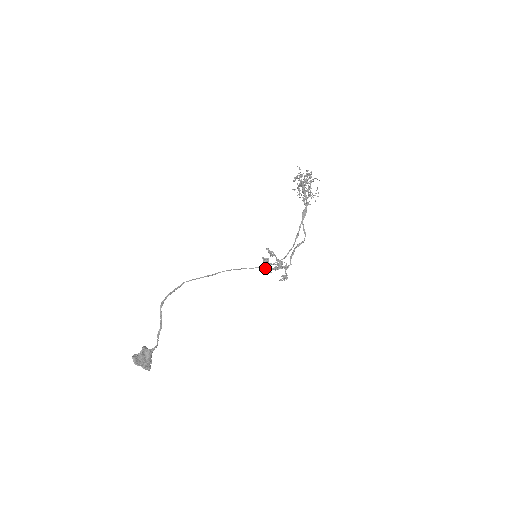
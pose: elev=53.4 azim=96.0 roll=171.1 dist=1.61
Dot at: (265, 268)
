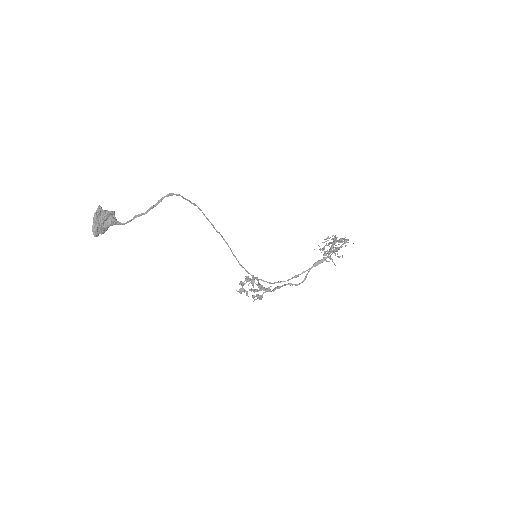
Dot at: (241, 284)
